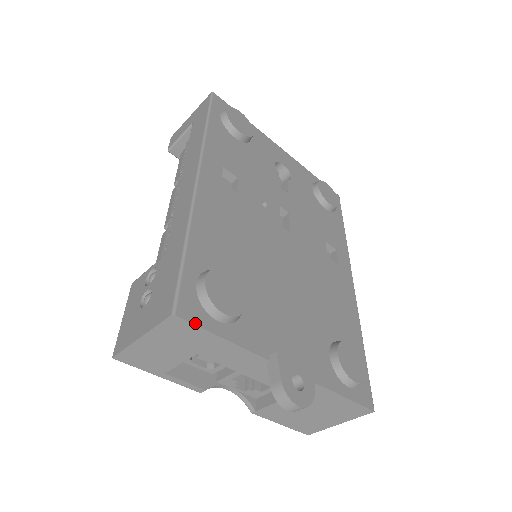
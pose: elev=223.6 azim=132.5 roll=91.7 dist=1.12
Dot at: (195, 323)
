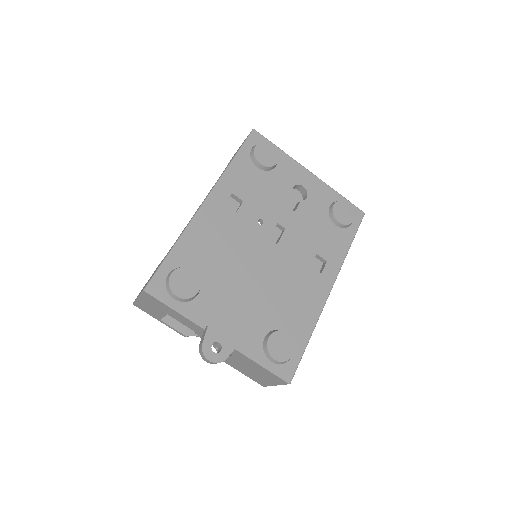
Dot at: (156, 298)
